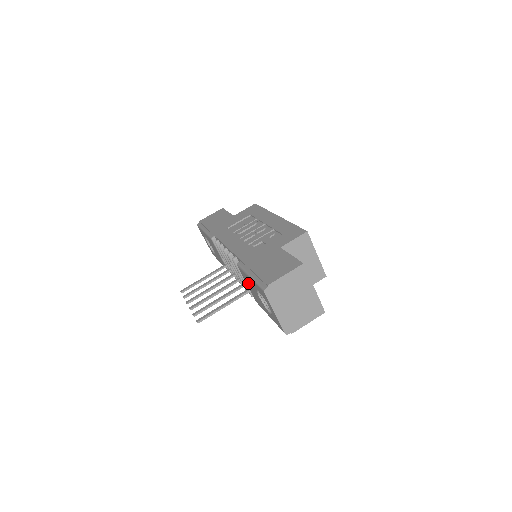
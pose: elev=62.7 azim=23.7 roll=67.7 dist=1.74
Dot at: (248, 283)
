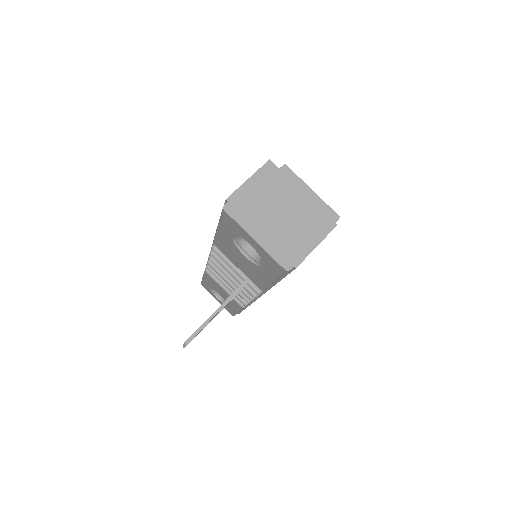
Dot at: (232, 257)
